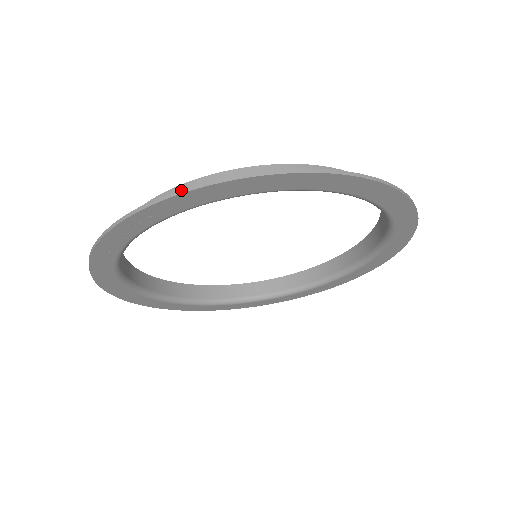
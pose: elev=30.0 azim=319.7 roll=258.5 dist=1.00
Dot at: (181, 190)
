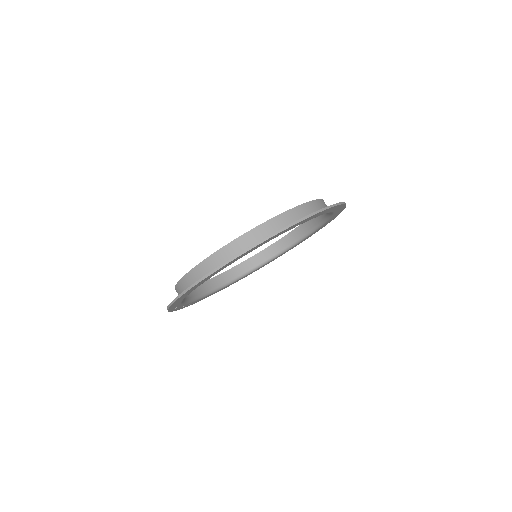
Dot at: (168, 306)
